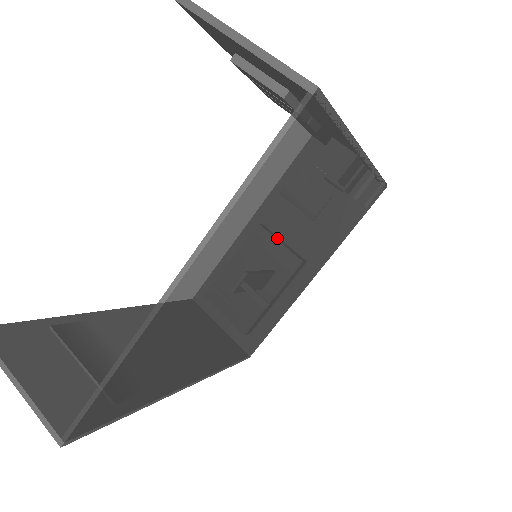
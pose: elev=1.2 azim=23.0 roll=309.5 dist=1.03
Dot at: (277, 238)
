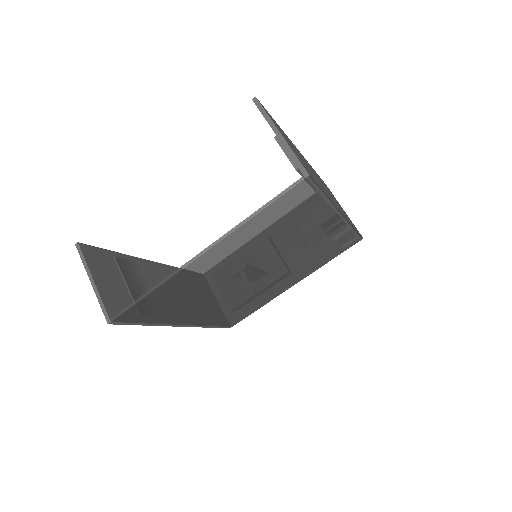
Dot at: (270, 247)
